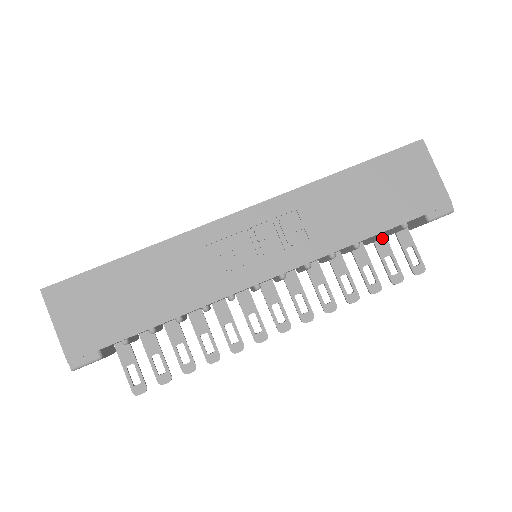
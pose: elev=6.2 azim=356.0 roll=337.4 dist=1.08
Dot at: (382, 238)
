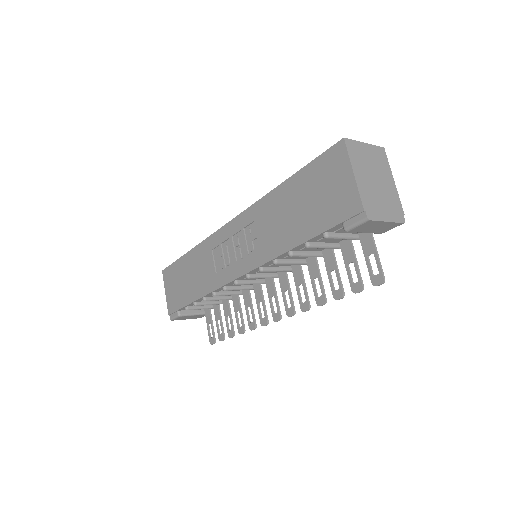
Dot at: (347, 243)
